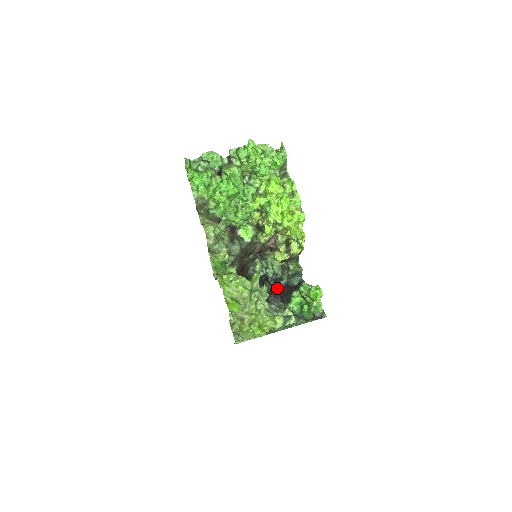
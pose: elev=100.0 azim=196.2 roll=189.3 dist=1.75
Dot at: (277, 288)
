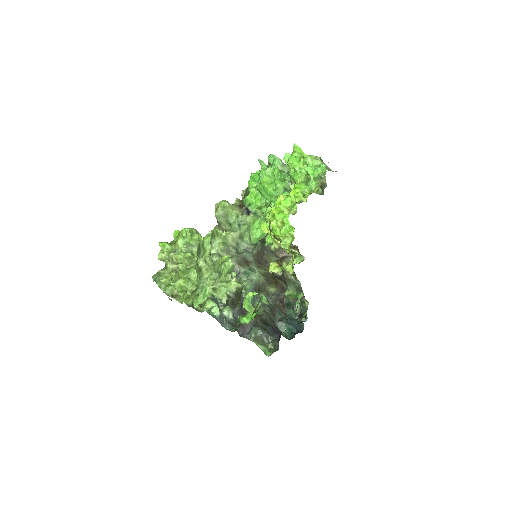
Dot at: (279, 320)
